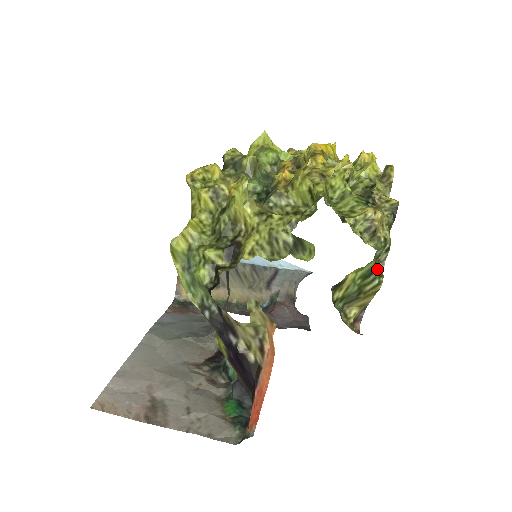
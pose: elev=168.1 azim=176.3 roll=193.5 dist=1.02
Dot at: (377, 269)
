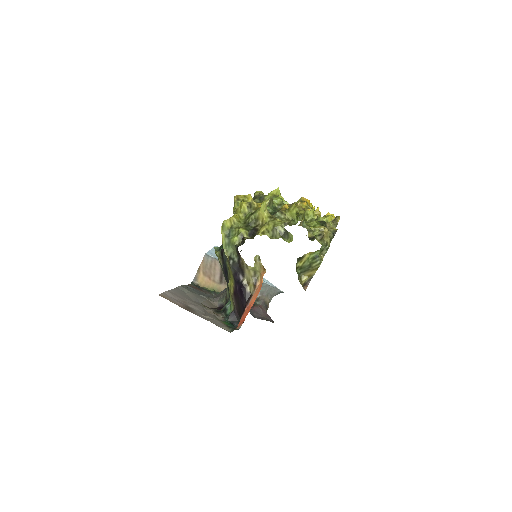
Dot at: (320, 256)
